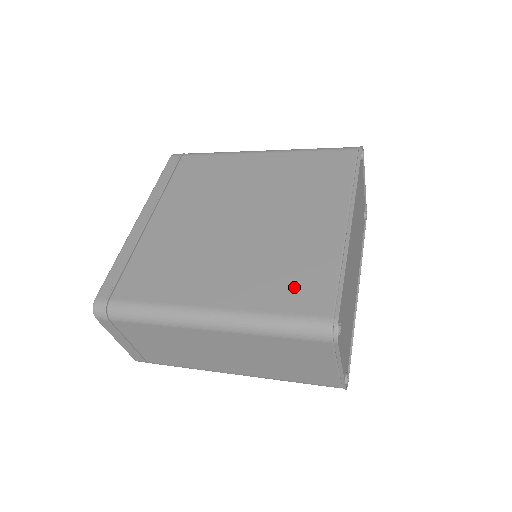
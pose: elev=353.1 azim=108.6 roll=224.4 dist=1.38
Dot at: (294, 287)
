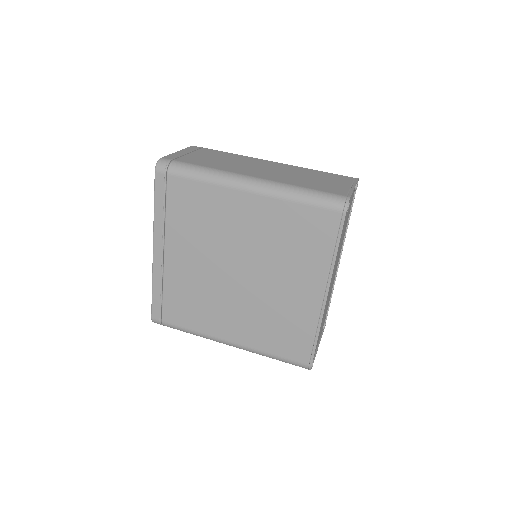
Dot at: (284, 341)
